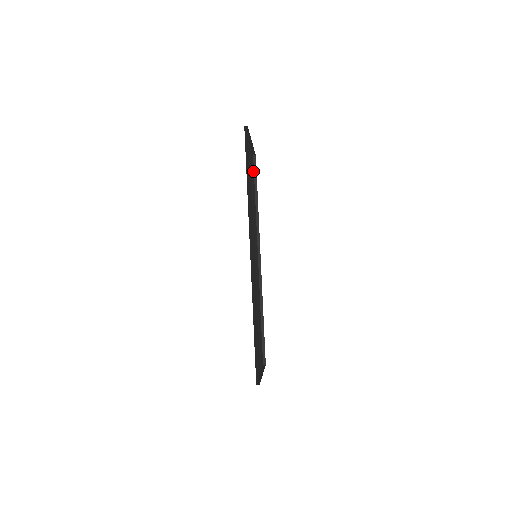
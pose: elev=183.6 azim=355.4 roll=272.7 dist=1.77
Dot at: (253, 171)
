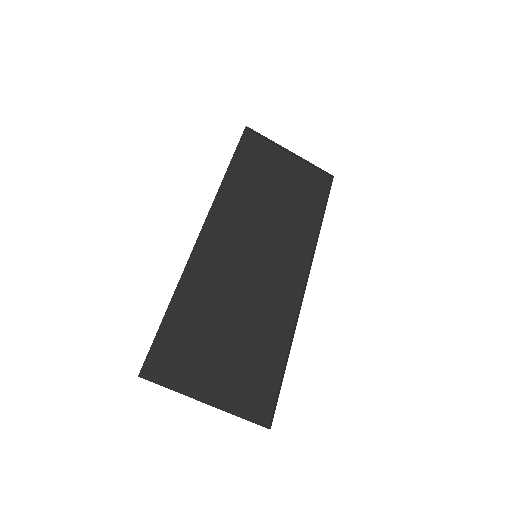
Dot at: (322, 190)
